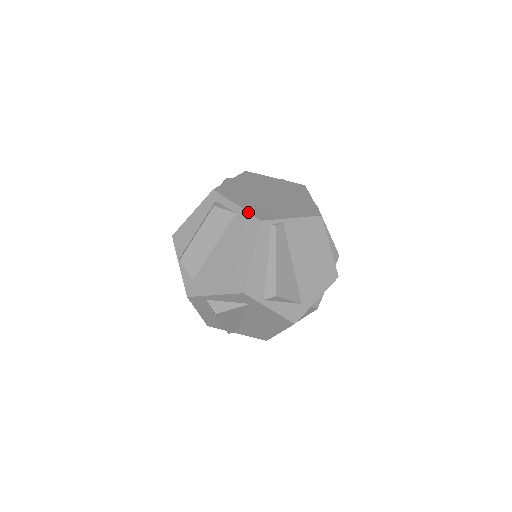
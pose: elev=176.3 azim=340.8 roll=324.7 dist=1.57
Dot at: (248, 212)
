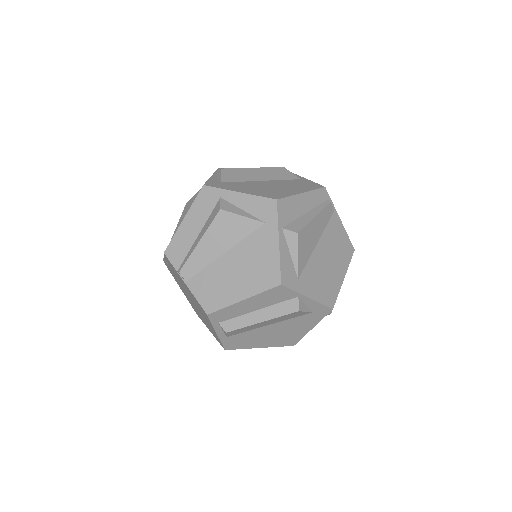
Dot at: (314, 182)
